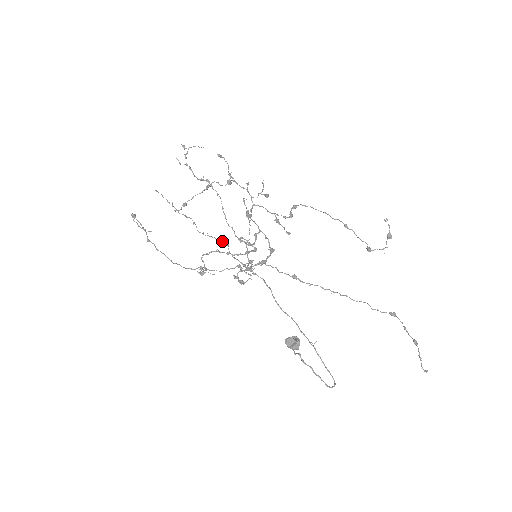
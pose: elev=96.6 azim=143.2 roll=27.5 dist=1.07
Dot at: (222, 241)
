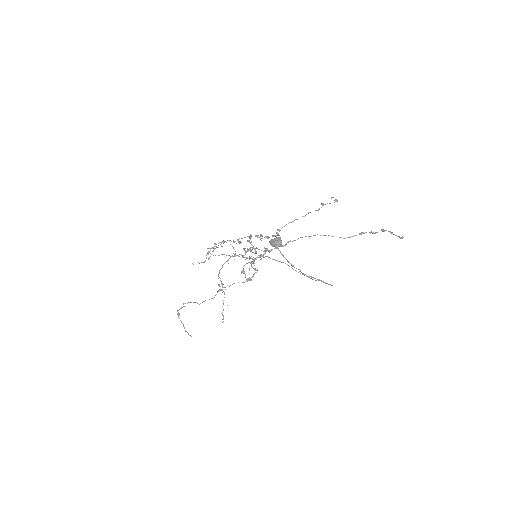
Dot at: occluded
